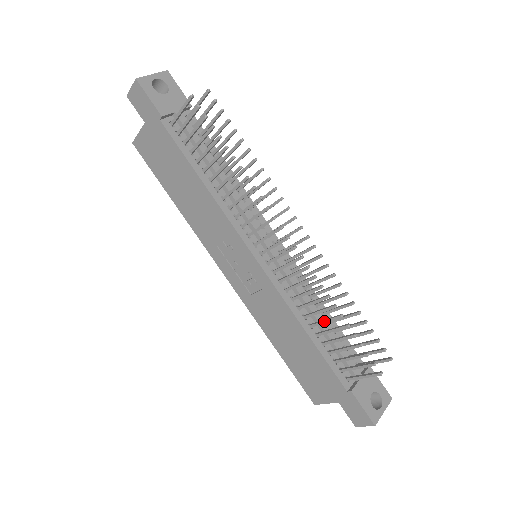
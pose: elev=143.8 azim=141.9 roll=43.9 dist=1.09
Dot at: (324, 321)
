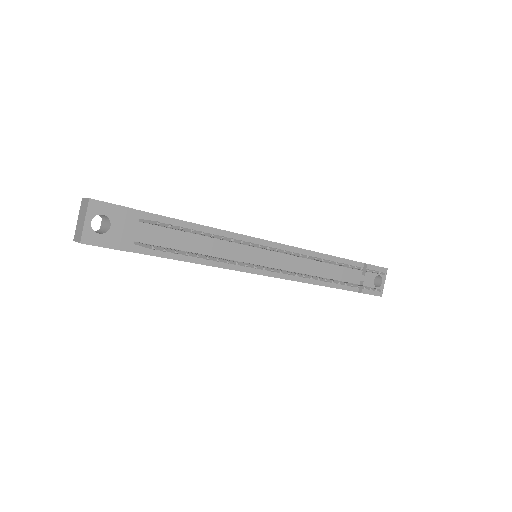
Dot at: occluded
